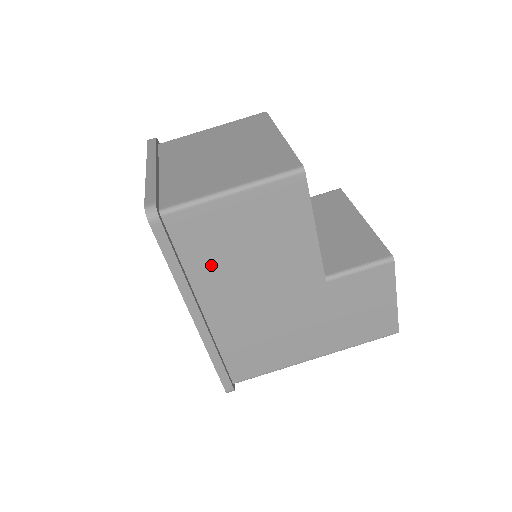
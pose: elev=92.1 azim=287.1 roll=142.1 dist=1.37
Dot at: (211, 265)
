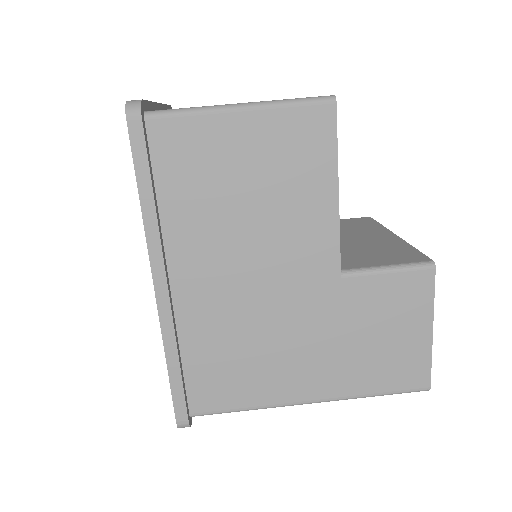
Dot at: (194, 209)
